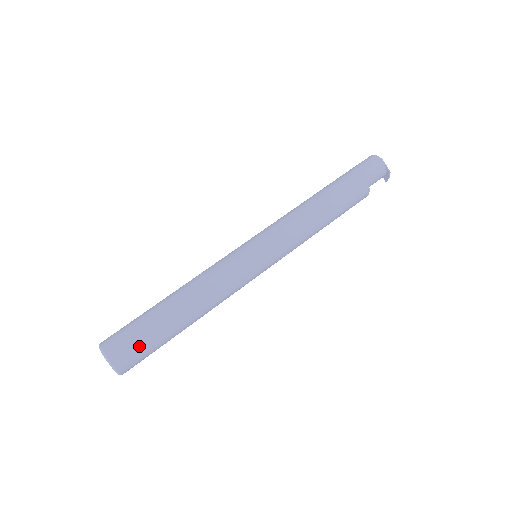
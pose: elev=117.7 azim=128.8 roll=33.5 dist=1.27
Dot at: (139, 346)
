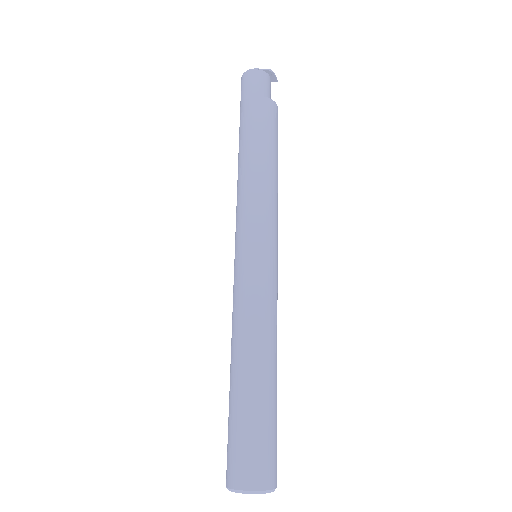
Dot at: (257, 446)
